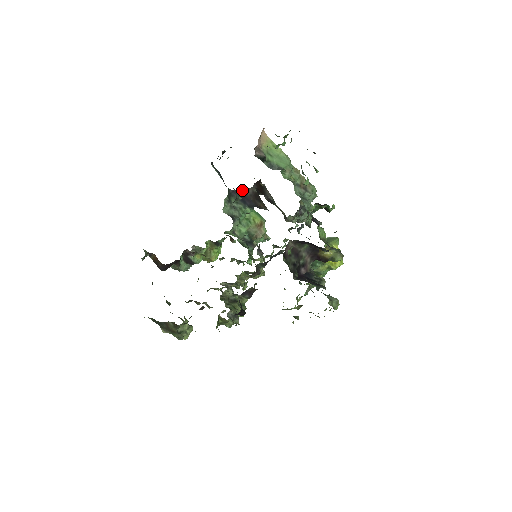
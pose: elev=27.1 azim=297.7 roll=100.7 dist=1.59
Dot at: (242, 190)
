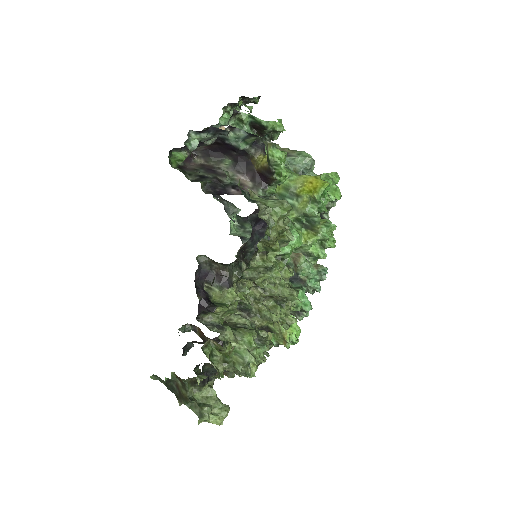
Dot at: (255, 212)
